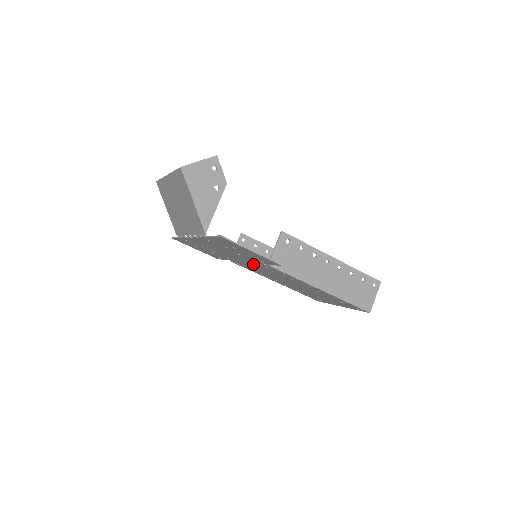
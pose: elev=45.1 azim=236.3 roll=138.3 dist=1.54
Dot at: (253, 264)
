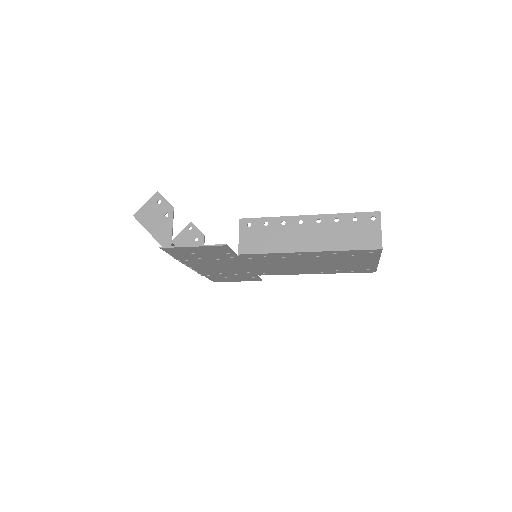
Dot at: (250, 264)
